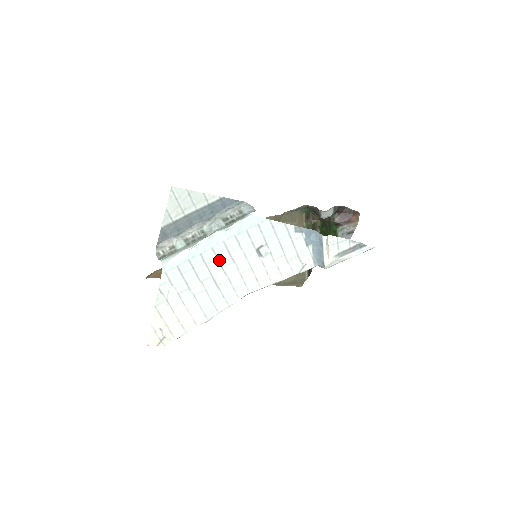
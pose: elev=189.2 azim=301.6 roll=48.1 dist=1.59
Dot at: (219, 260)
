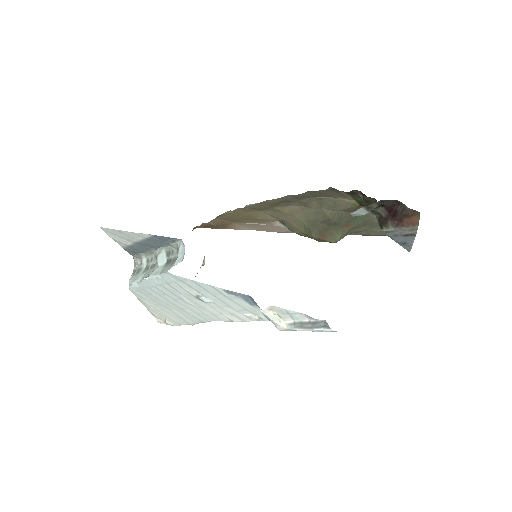
Dot at: (168, 295)
